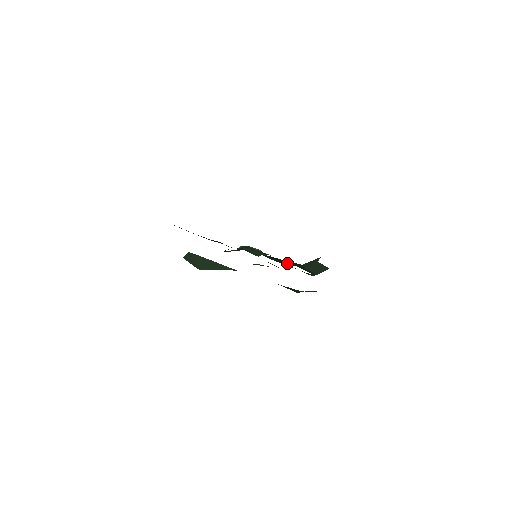
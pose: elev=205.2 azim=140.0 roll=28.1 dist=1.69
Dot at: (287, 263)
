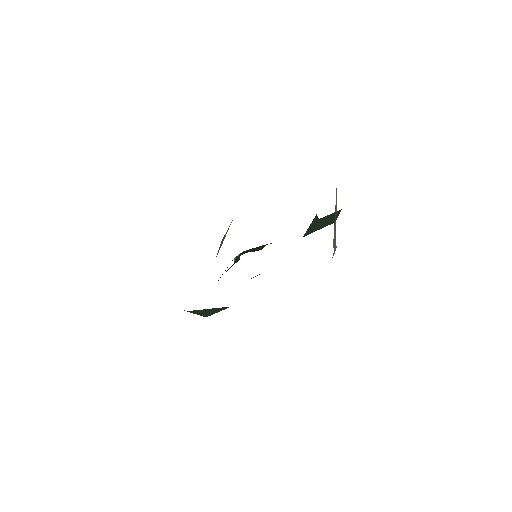
Dot at: occluded
